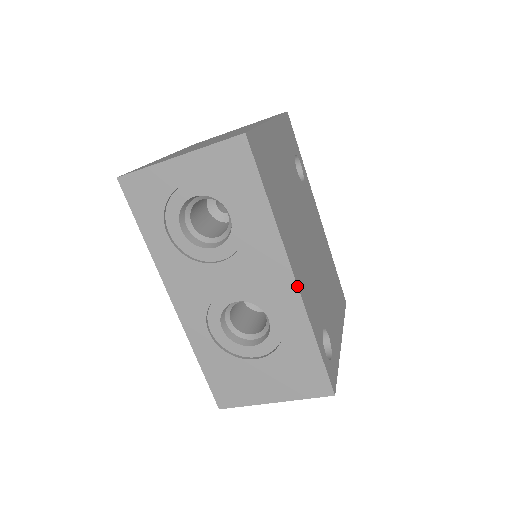
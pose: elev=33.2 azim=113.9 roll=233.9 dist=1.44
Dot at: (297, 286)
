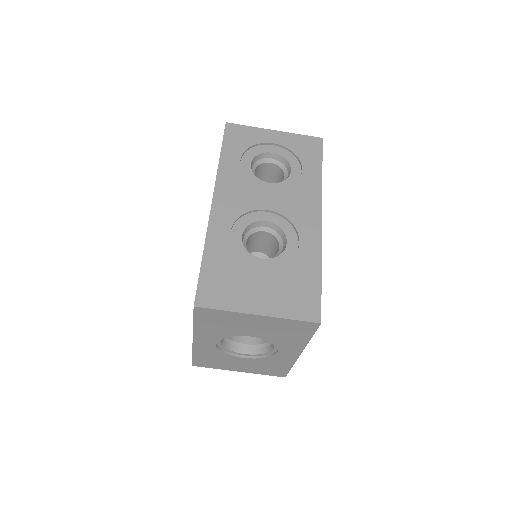
Dot at: (321, 224)
